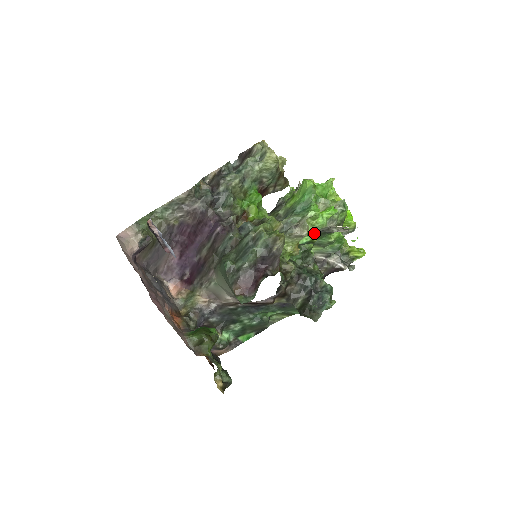
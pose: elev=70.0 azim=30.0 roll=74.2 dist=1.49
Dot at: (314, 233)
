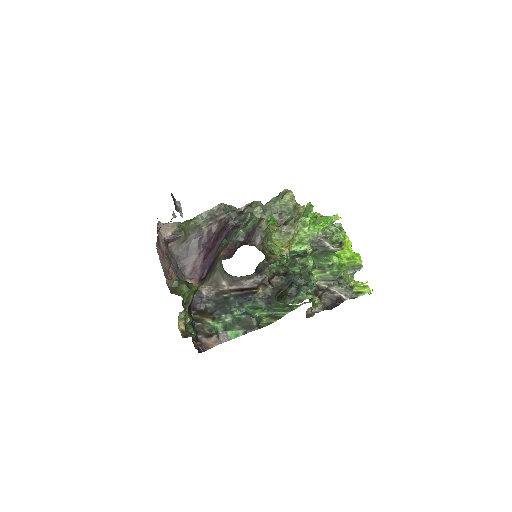
Dot at: (307, 241)
